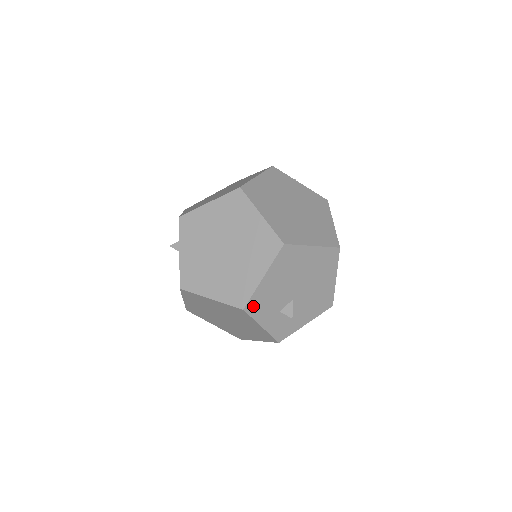
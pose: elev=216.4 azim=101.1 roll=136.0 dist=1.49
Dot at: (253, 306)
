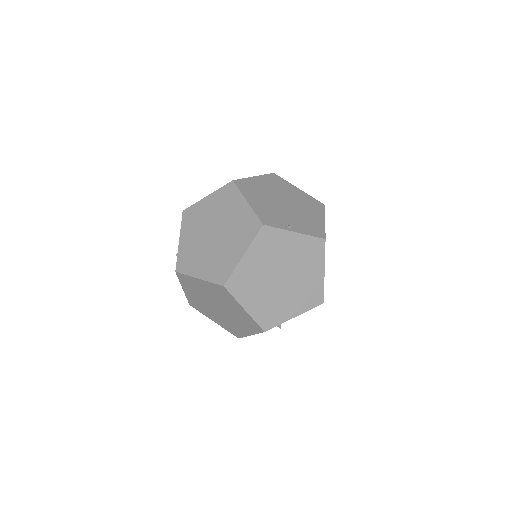
Dot at: occluded
